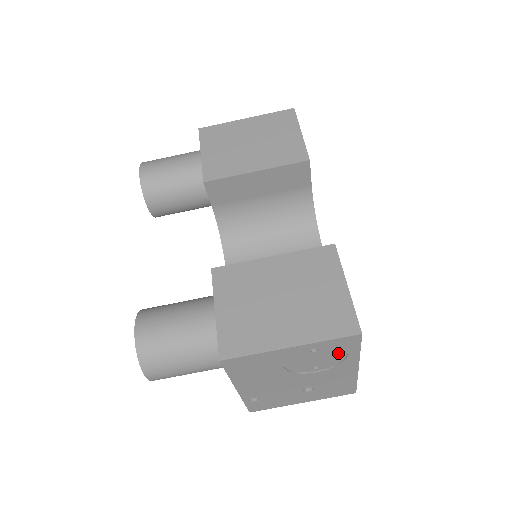
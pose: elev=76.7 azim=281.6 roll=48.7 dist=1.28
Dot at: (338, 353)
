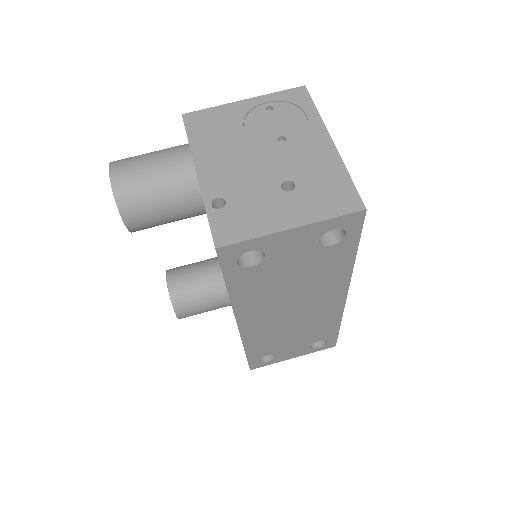
Dot at: (296, 115)
